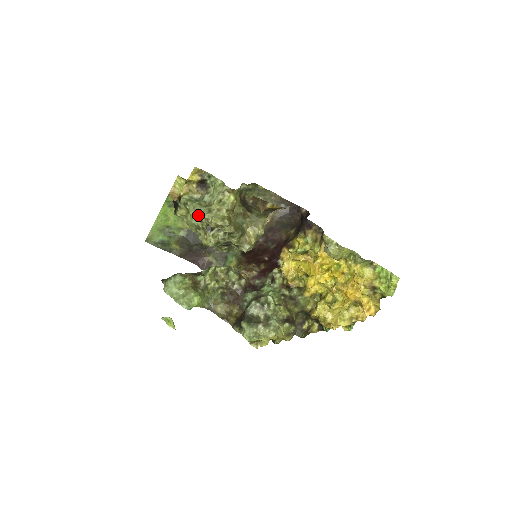
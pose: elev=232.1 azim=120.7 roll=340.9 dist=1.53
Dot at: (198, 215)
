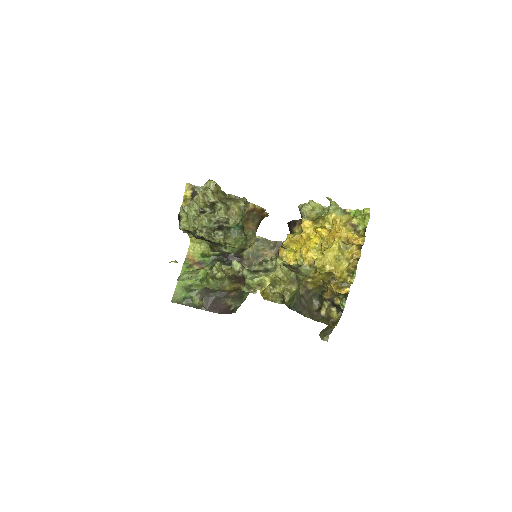
Dot at: (192, 207)
